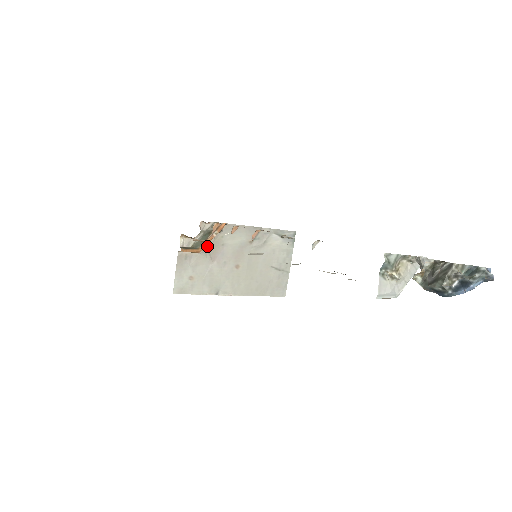
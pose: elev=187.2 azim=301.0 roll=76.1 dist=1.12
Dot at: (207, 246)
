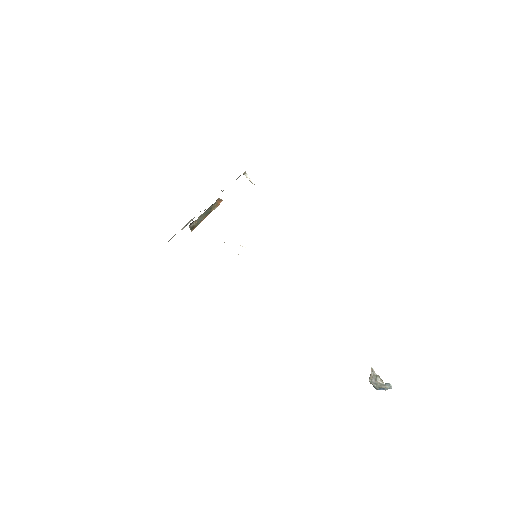
Dot at: occluded
